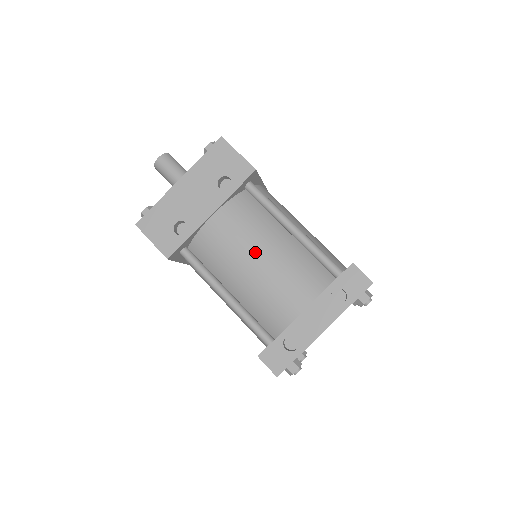
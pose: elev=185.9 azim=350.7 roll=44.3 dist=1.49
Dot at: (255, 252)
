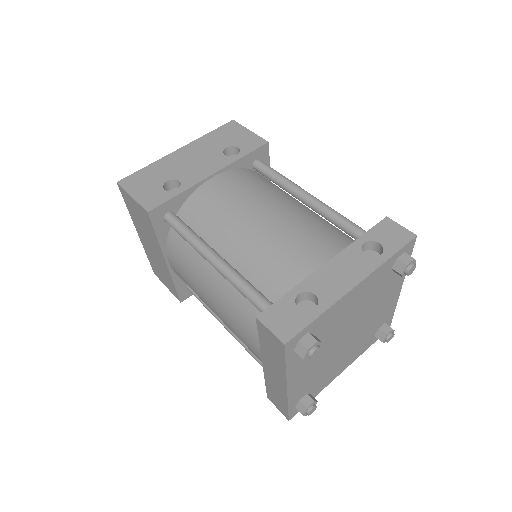
Dot at: (261, 208)
